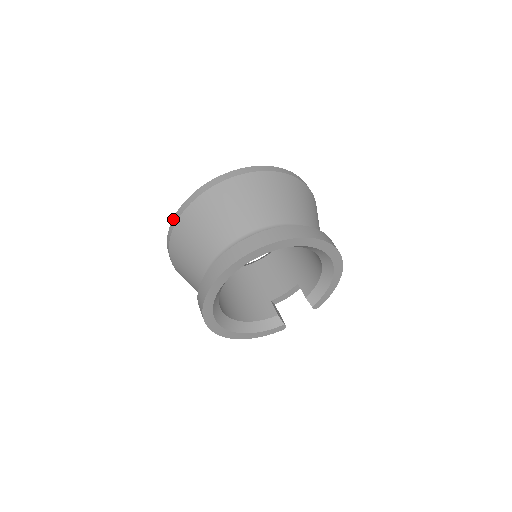
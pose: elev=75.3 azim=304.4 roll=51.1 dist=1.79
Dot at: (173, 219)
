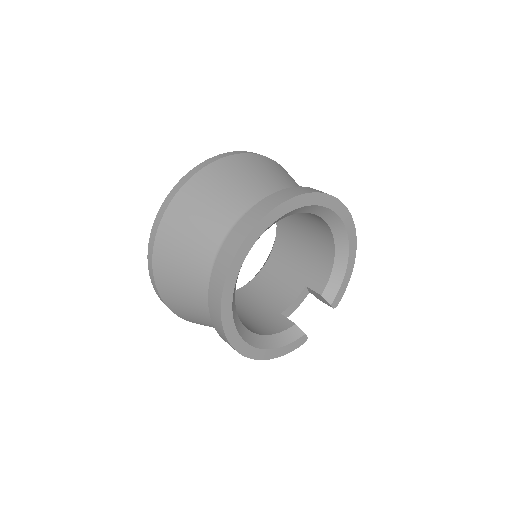
Dot at: (154, 222)
